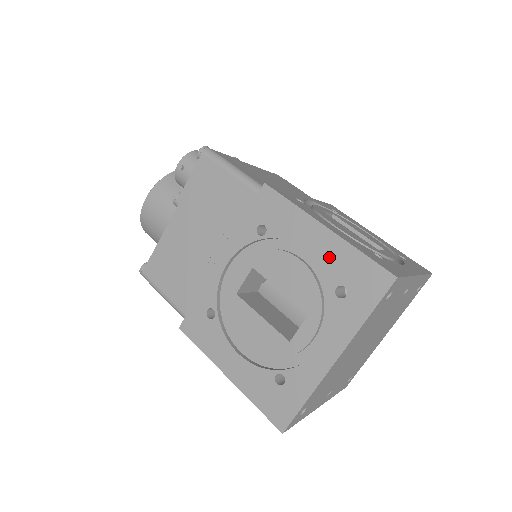
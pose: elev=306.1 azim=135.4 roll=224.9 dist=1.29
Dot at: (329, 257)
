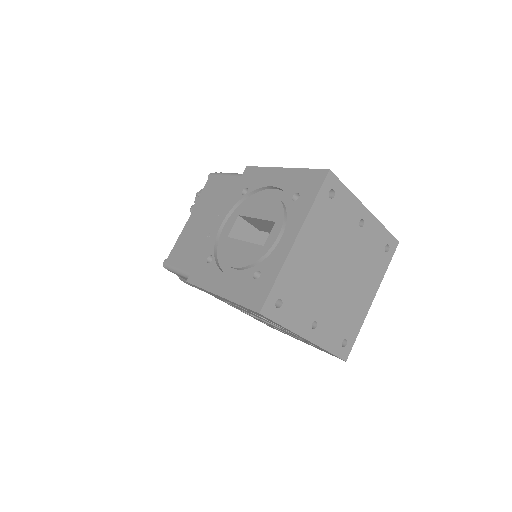
Dot at: (287, 182)
